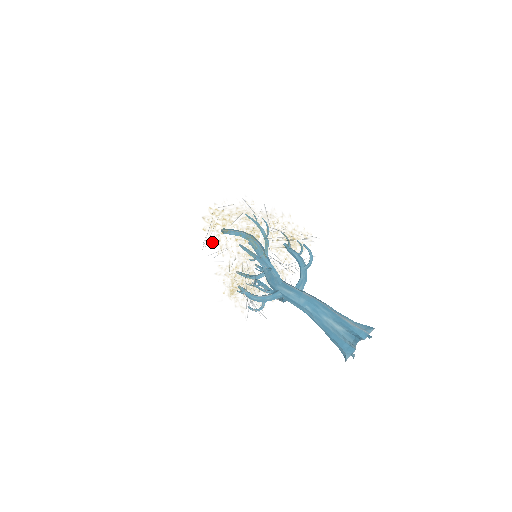
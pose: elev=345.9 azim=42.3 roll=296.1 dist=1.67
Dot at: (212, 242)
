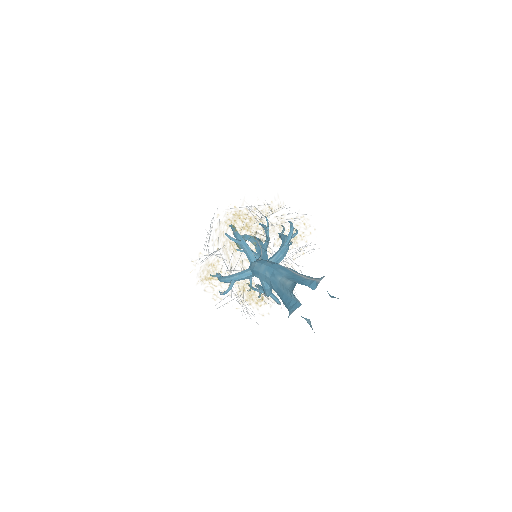
Dot at: occluded
